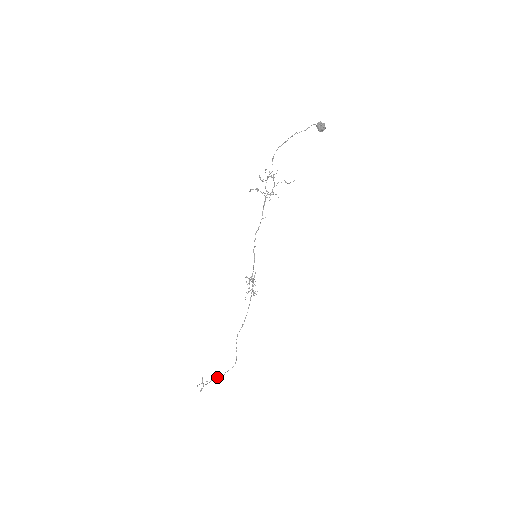
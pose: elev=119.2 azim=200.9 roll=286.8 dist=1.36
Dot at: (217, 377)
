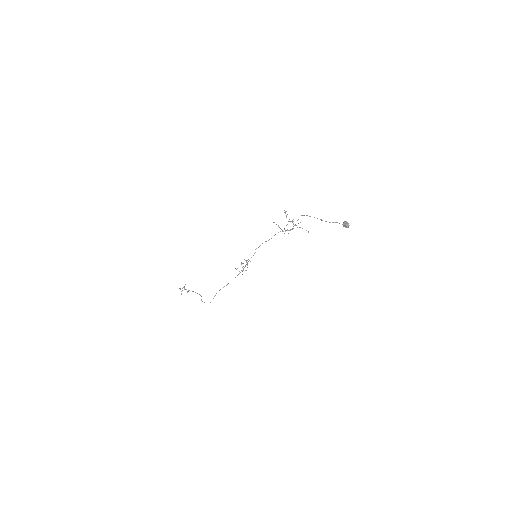
Dot at: occluded
